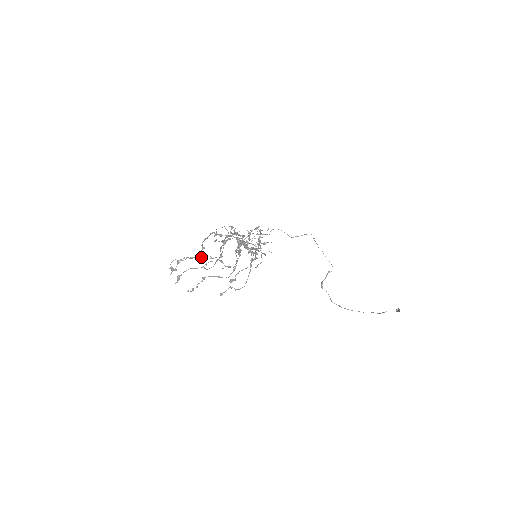
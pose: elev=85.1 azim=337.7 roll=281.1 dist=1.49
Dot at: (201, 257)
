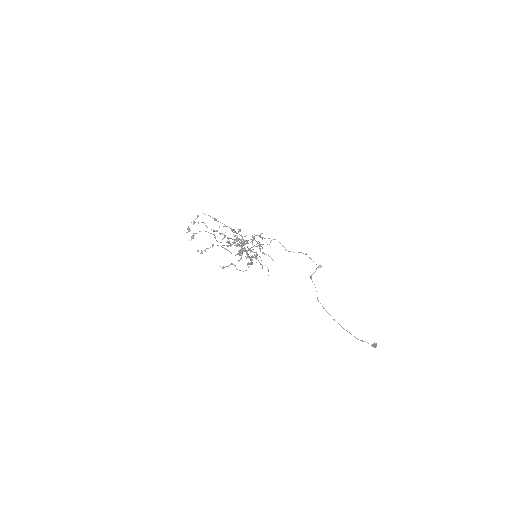
Dot at: (216, 219)
